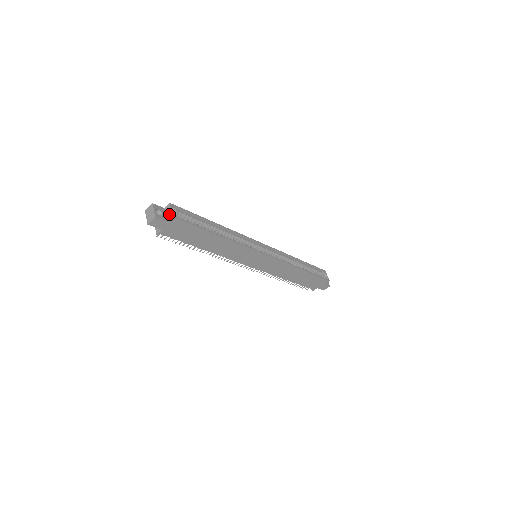
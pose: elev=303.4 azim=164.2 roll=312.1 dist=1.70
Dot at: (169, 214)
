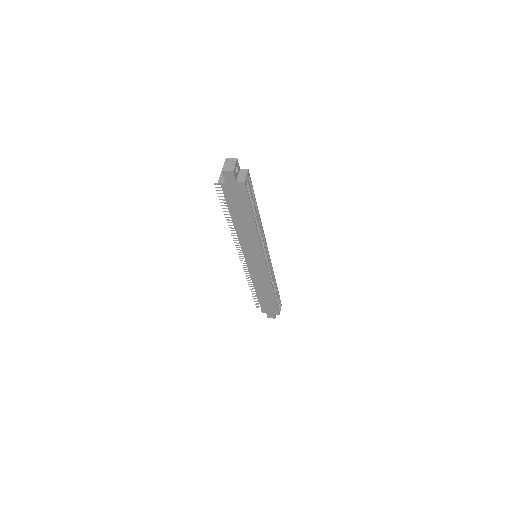
Dot at: (242, 177)
